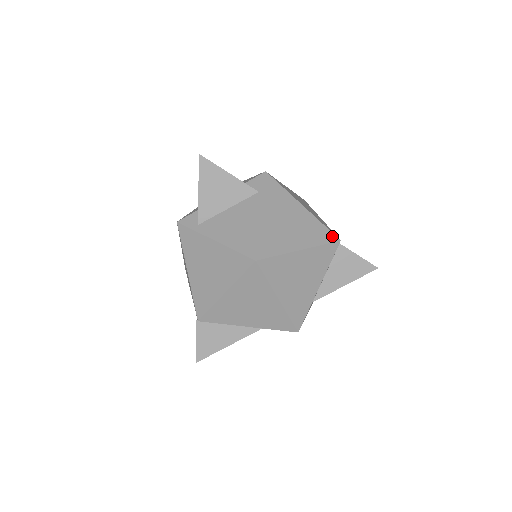
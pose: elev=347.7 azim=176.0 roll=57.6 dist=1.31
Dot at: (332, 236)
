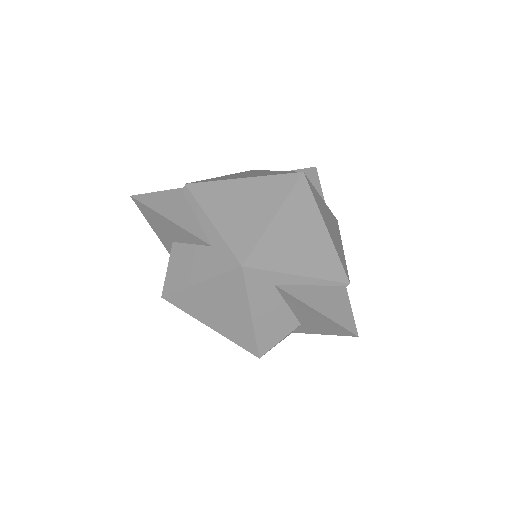
Dot at: (347, 273)
